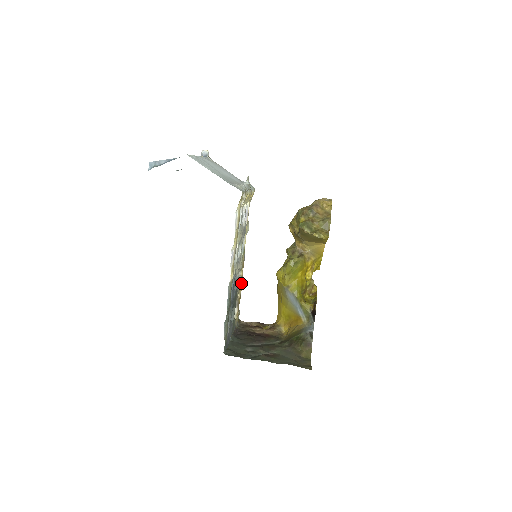
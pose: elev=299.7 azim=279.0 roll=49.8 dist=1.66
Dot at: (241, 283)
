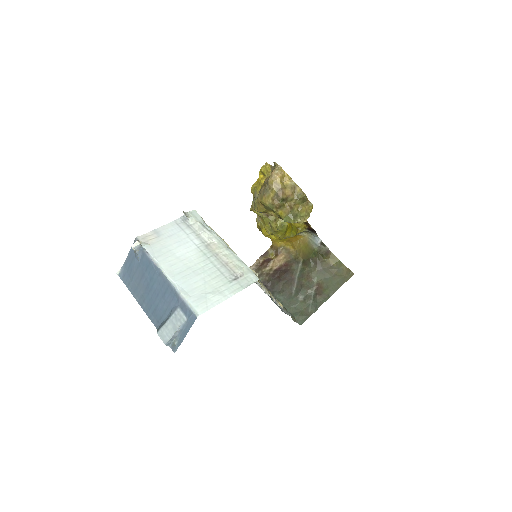
Dot at: occluded
